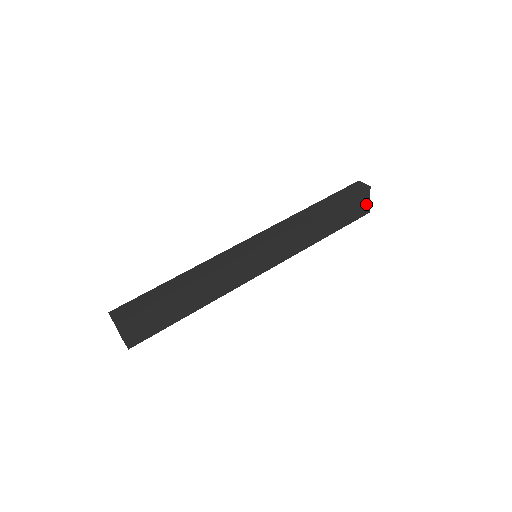
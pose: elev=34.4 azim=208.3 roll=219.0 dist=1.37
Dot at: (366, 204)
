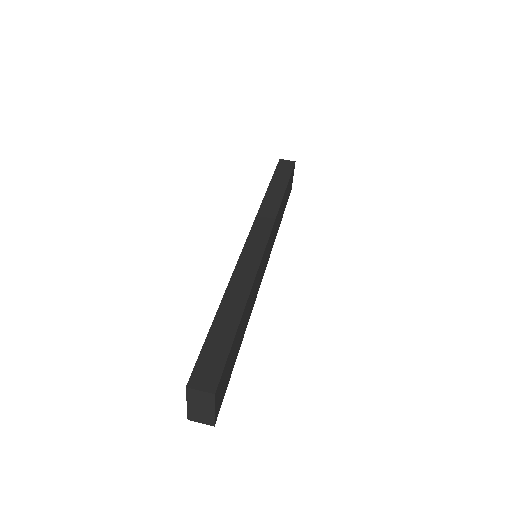
Dot at: (292, 181)
